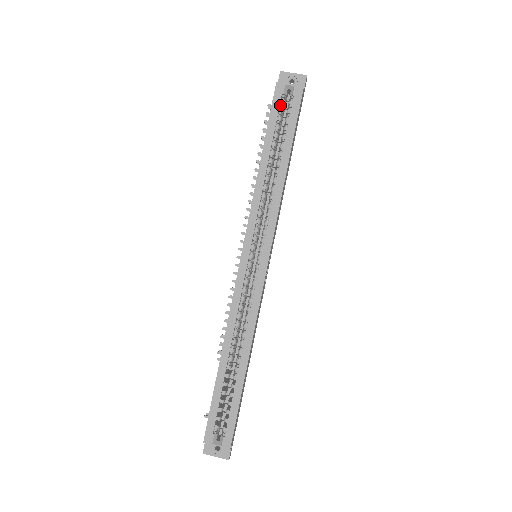
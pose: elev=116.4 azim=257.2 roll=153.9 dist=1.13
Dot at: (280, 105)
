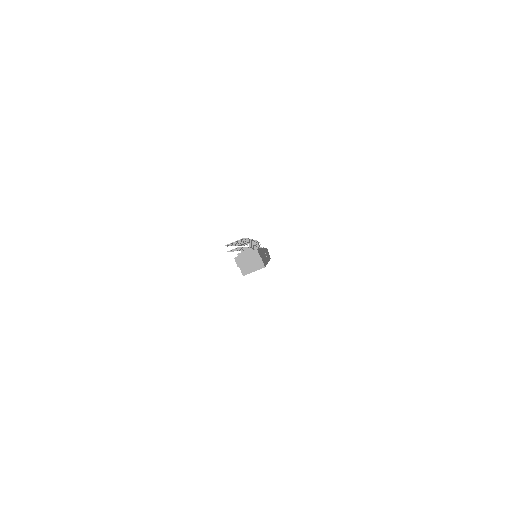
Dot at: occluded
